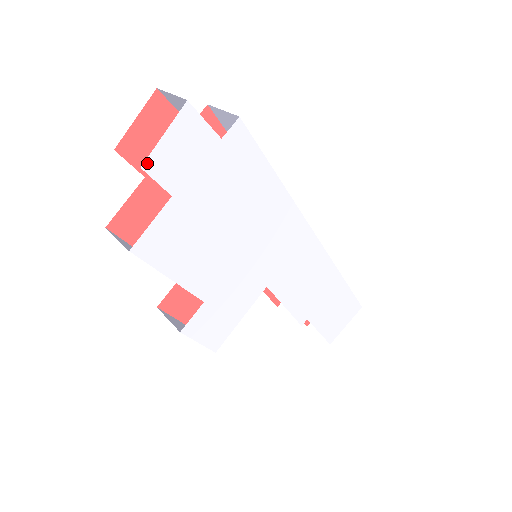
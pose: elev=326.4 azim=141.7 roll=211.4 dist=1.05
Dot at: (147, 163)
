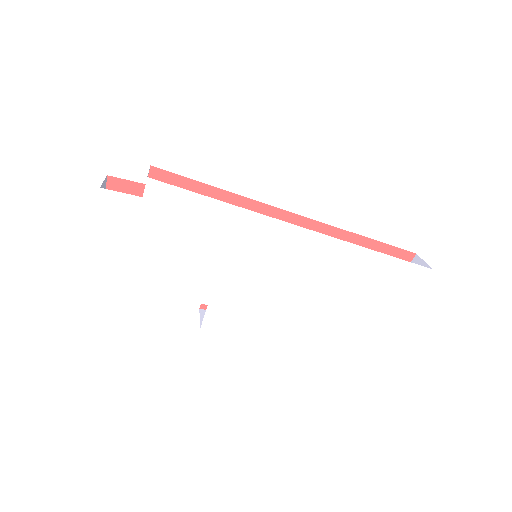
Dot at: (99, 234)
